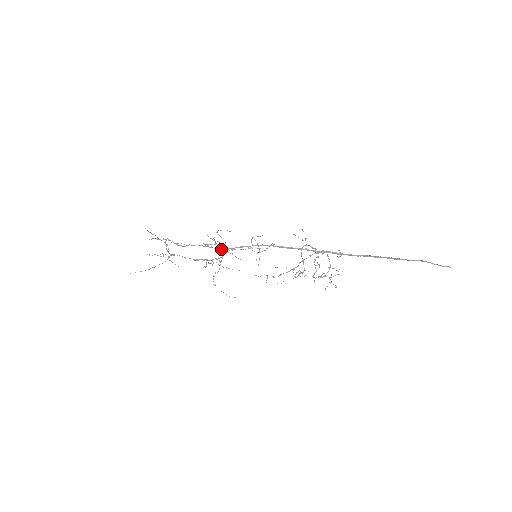
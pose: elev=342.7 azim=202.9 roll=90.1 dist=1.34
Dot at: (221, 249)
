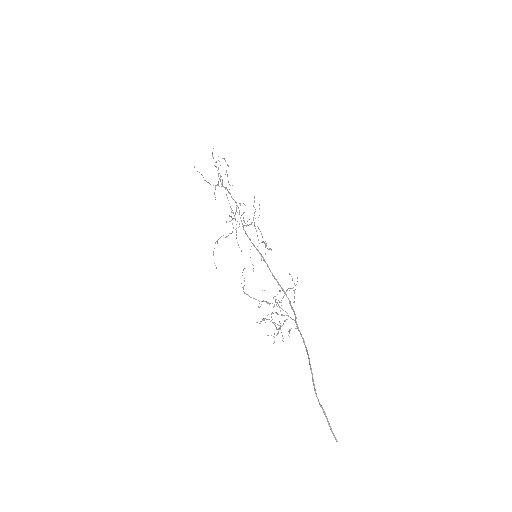
Dot at: (242, 223)
